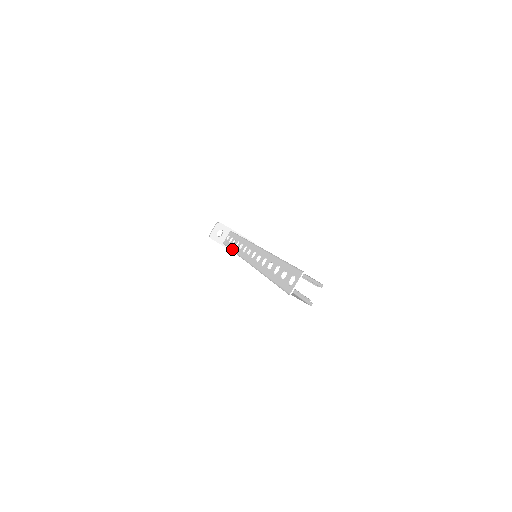
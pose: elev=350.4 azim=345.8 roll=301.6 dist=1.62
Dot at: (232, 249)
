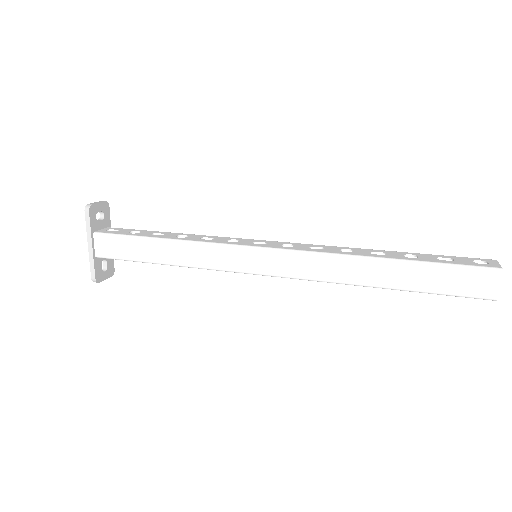
Dot at: (167, 237)
